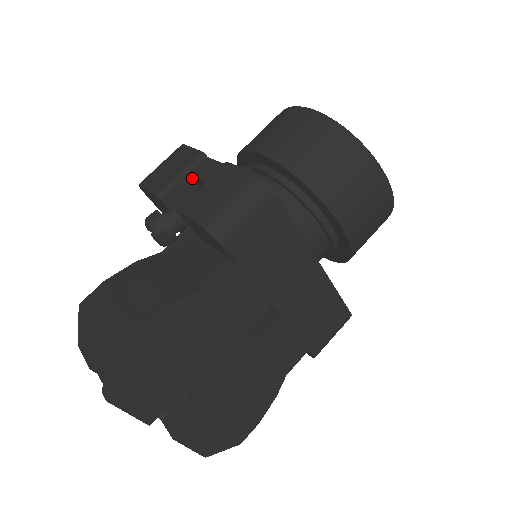
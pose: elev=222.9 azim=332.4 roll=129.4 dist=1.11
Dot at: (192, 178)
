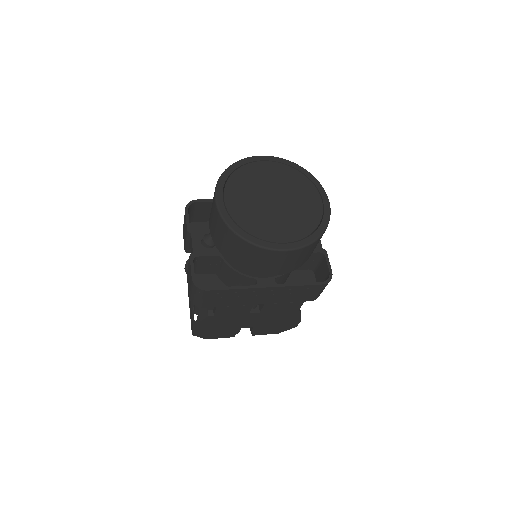
Dot at: occluded
